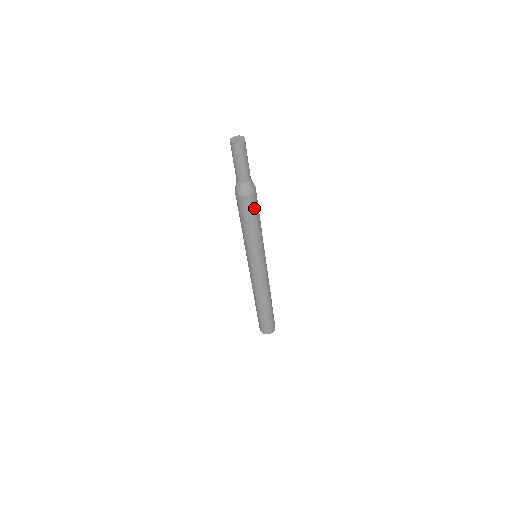
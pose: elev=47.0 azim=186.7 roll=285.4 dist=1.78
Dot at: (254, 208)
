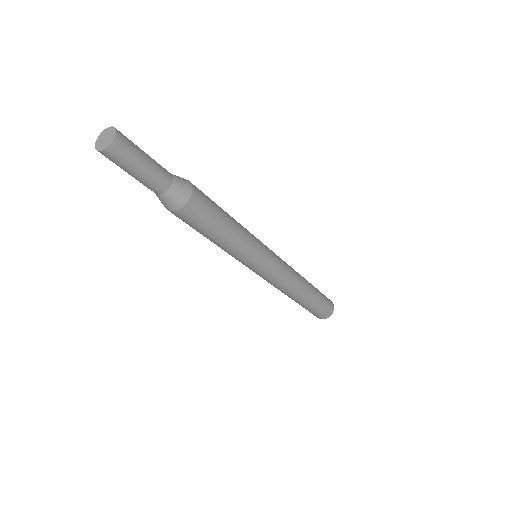
Dot at: (201, 221)
